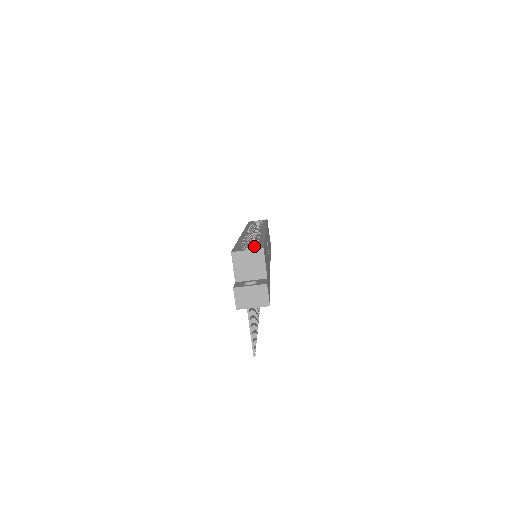
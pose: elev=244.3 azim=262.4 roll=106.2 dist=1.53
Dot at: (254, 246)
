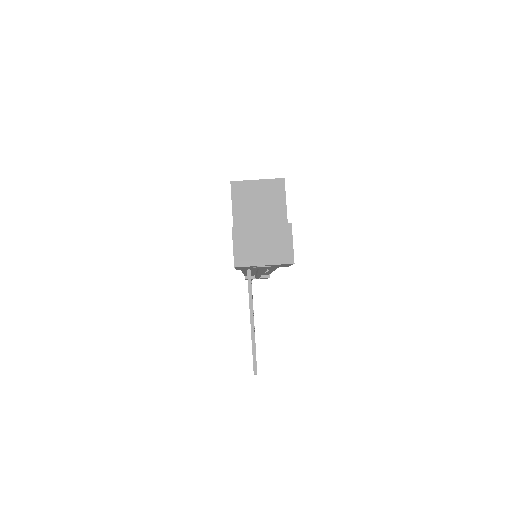
Dot at: occluded
